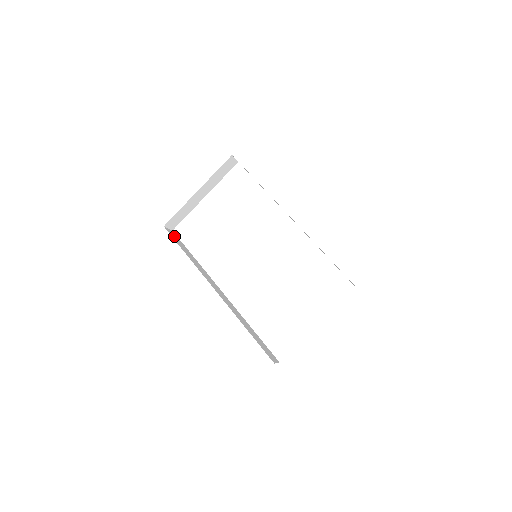
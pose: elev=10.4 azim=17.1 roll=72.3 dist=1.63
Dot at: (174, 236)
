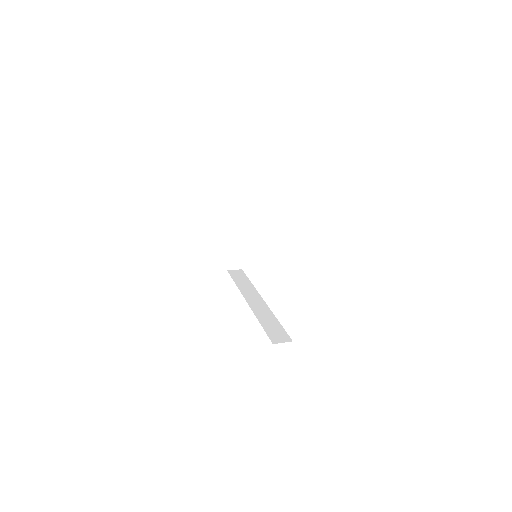
Dot at: (236, 273)
